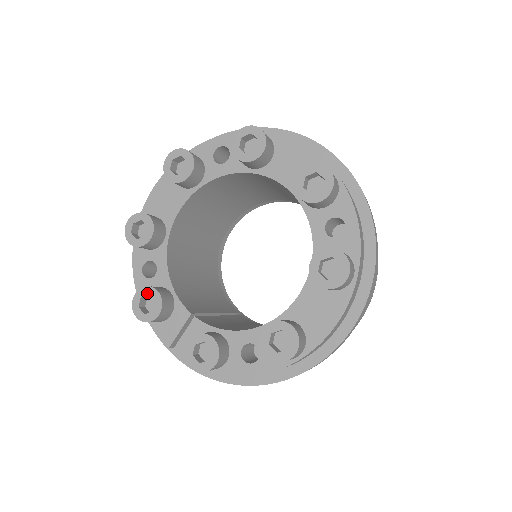
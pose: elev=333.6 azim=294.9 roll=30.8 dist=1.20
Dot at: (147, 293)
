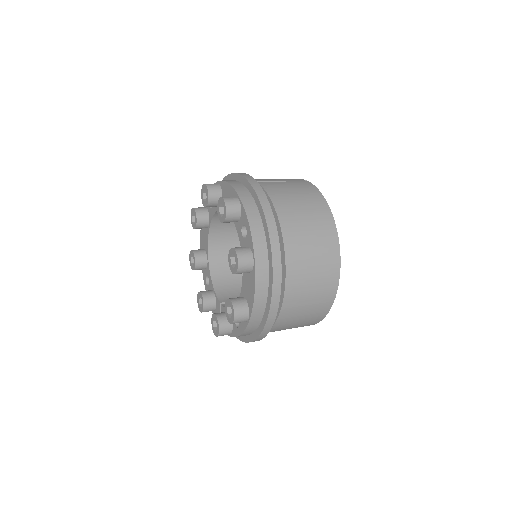
Dot at: (199, 296)
